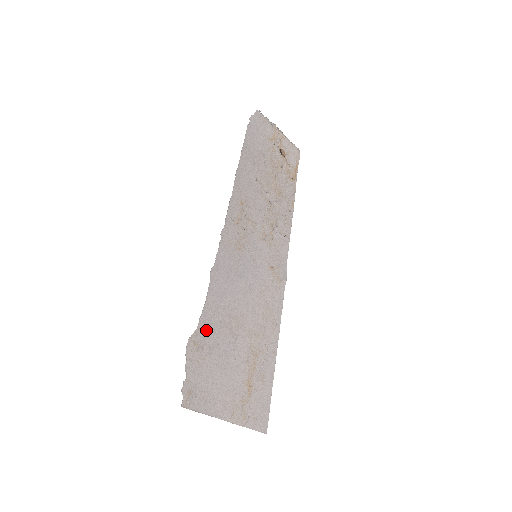
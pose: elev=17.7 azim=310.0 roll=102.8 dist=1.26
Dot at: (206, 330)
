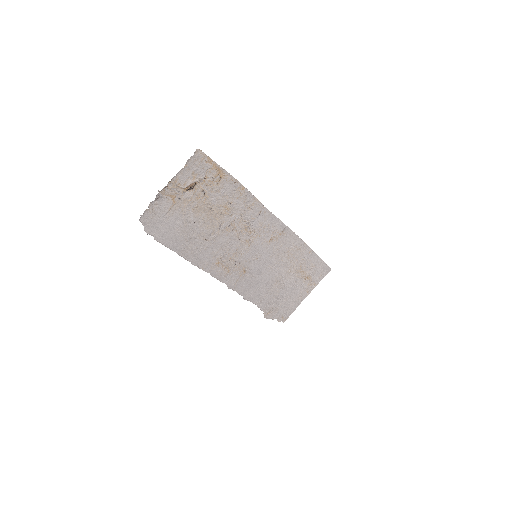
Dot at: (267, 306)
